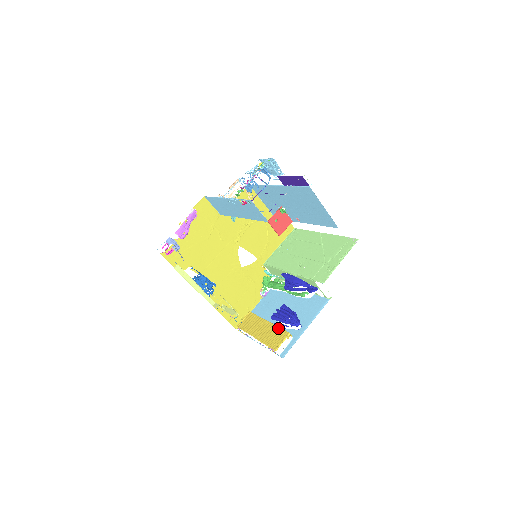
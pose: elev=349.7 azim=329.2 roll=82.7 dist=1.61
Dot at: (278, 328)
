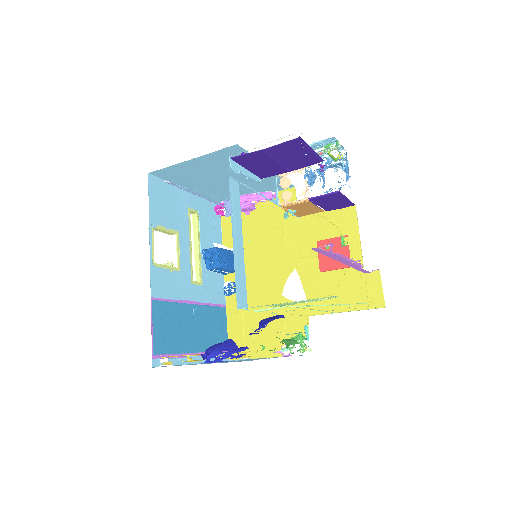
Dot at: occluded
